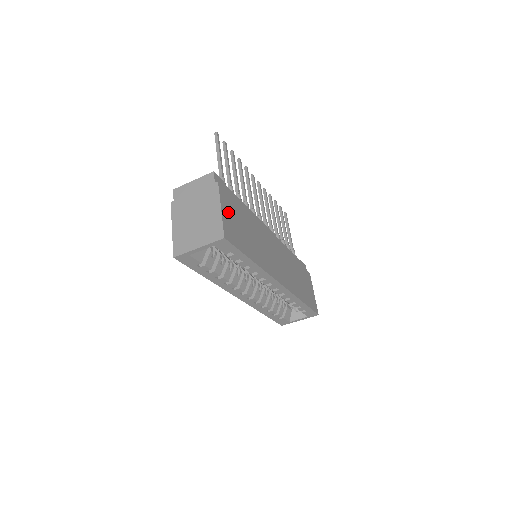
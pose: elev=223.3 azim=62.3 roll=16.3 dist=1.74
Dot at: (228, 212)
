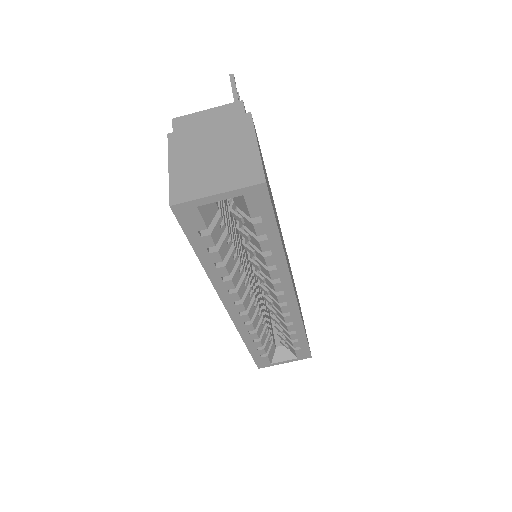
Dot at: (261, 157)
